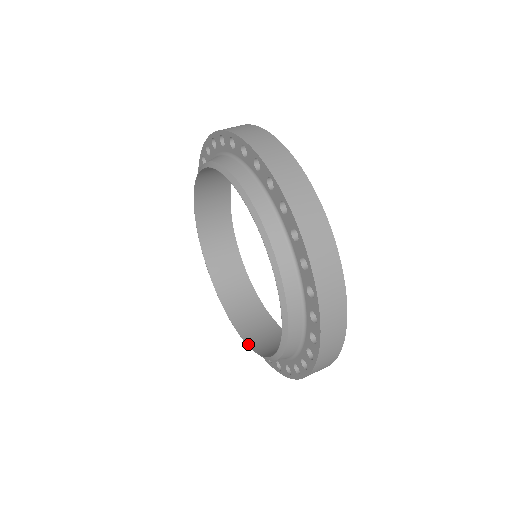
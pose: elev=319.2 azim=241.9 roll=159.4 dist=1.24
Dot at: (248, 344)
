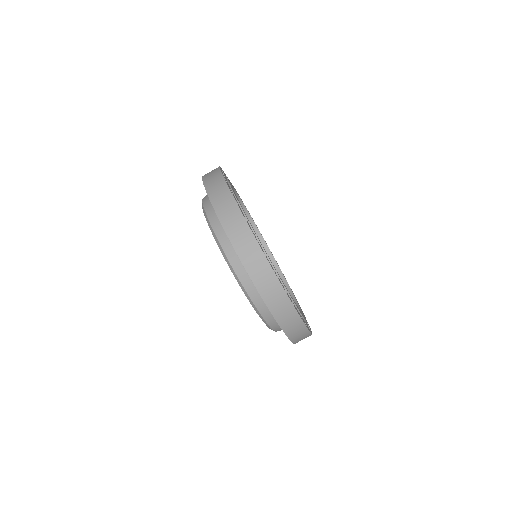
Dot at: occluded
